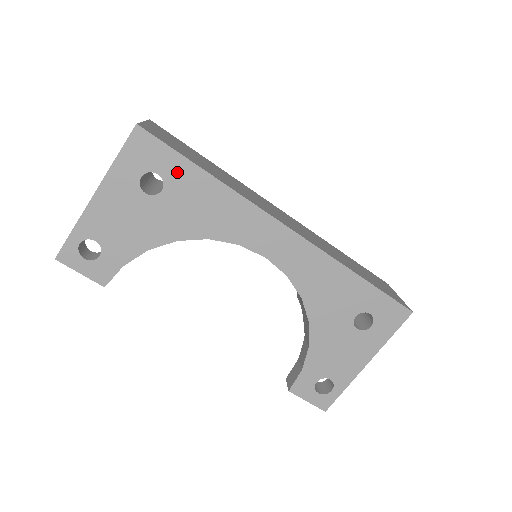
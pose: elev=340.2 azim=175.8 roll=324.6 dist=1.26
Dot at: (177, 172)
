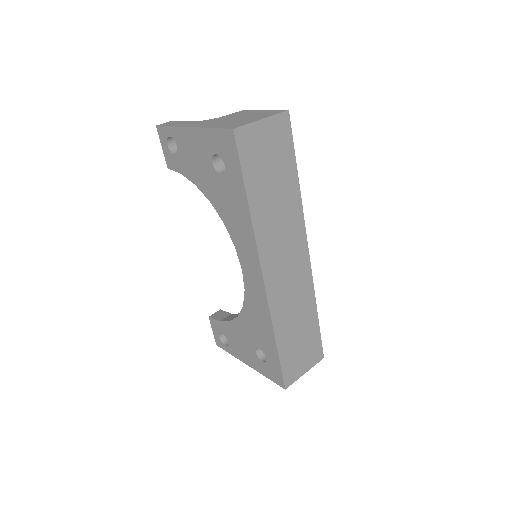
Dot at: (234, 178)
